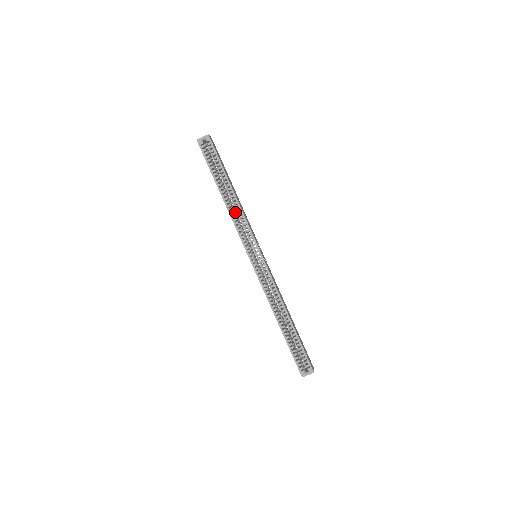
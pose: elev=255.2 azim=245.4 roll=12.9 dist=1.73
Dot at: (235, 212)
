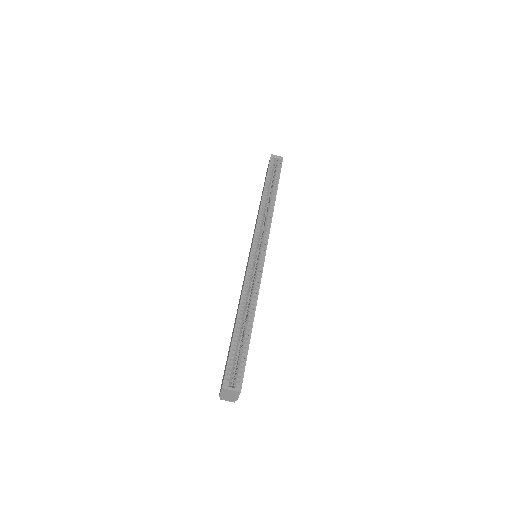
Dot at: occluded
